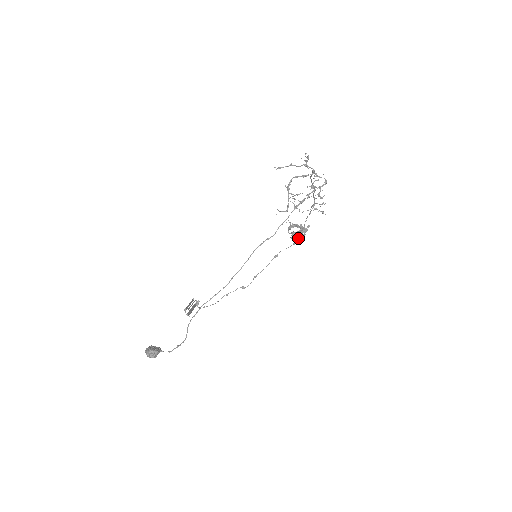
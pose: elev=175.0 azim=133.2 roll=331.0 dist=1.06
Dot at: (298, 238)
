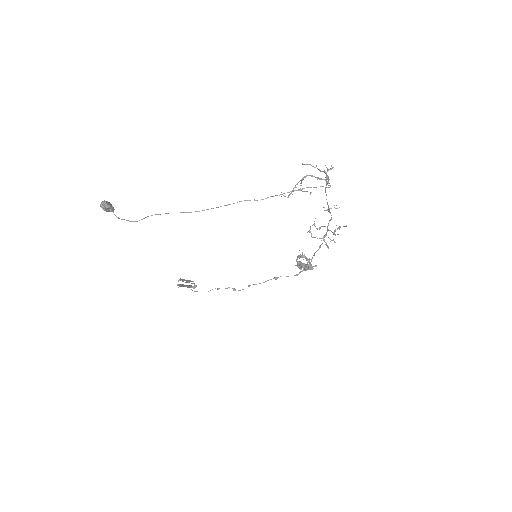
Dot at: (302, 271)
